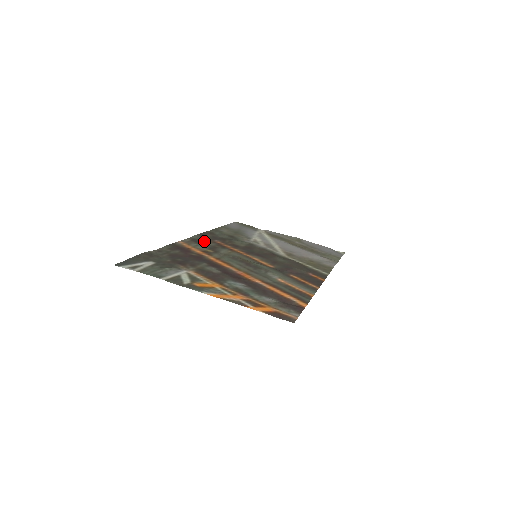
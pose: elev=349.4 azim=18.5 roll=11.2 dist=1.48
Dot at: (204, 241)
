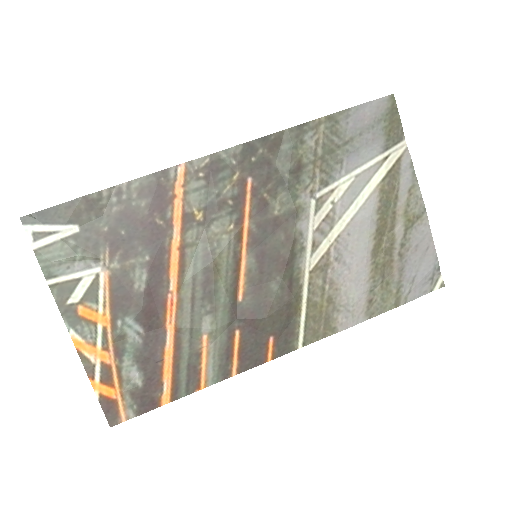
Dot at: (226, 175)
